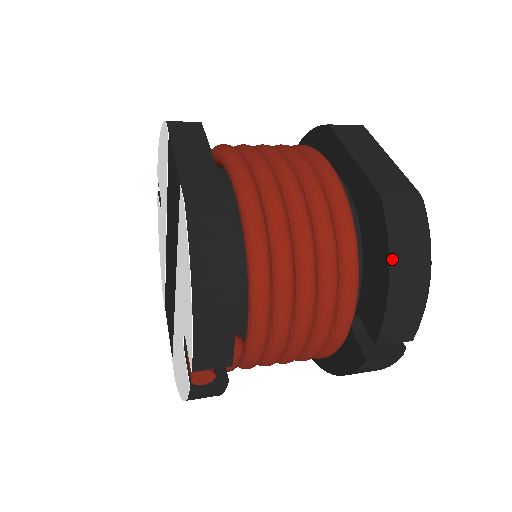
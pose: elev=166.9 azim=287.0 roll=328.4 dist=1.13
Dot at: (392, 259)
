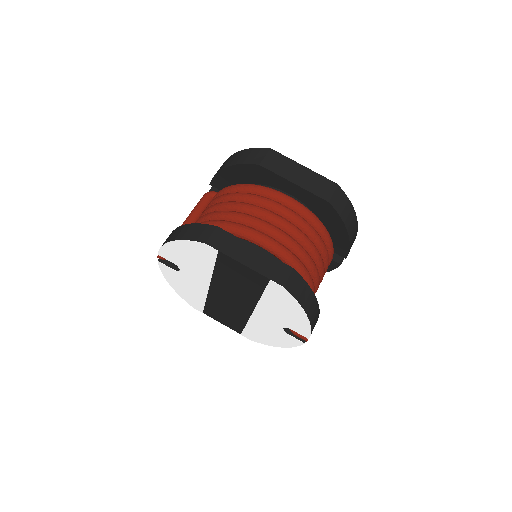
Dot at: (346, 226)
